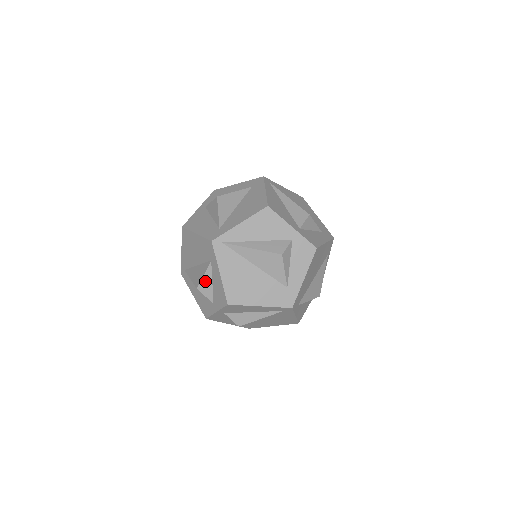
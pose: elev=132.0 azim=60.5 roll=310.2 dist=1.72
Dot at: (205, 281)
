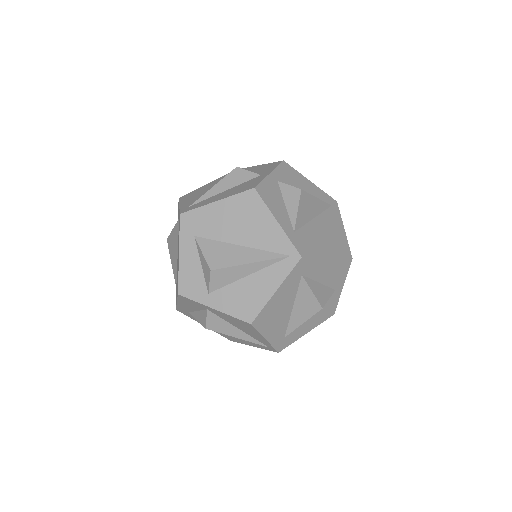
Dot at: occluded
